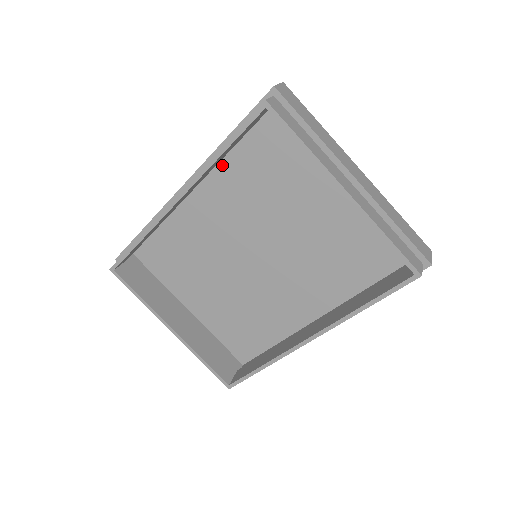
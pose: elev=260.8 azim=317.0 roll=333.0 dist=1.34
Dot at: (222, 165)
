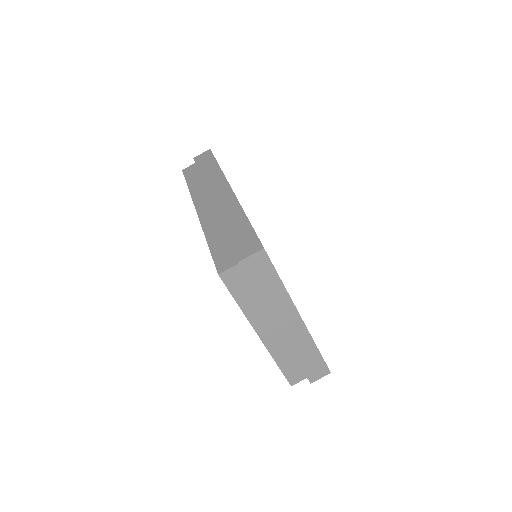
Dot at: occluded
